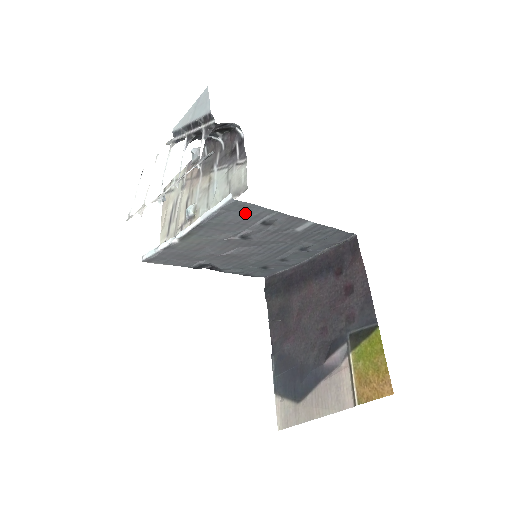
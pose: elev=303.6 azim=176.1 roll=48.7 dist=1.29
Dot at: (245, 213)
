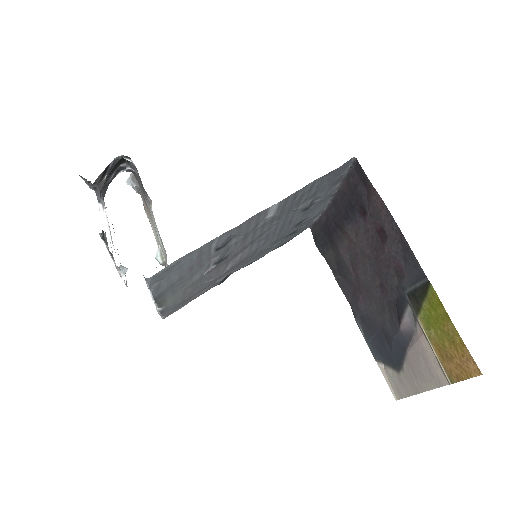
Dot at: (183, 264)
